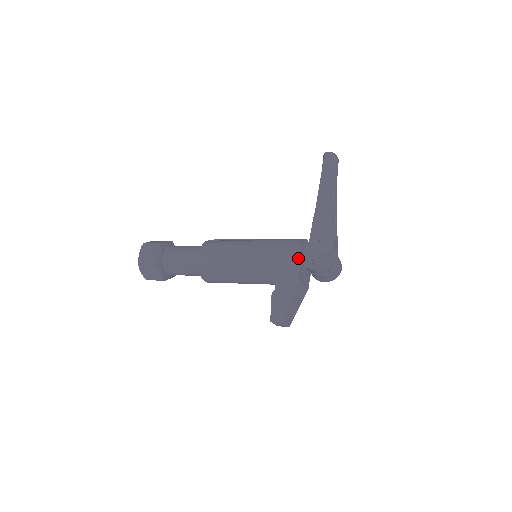
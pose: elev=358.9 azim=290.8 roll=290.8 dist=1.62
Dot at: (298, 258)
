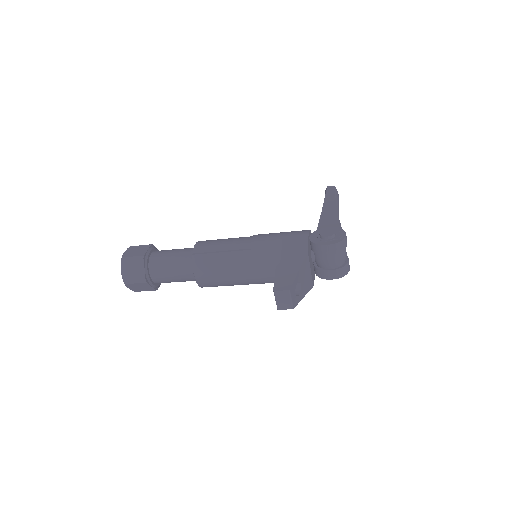
Dot at: (306, 236)
